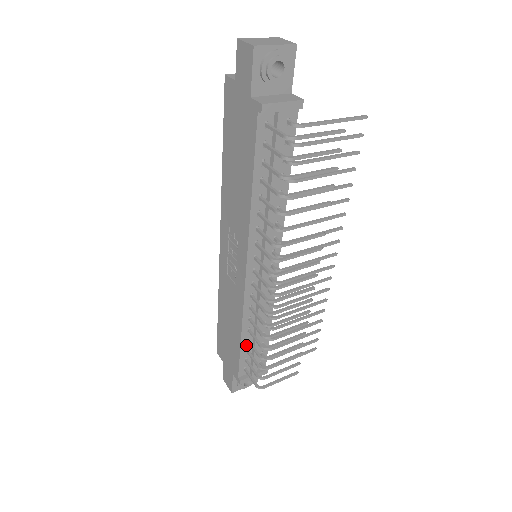
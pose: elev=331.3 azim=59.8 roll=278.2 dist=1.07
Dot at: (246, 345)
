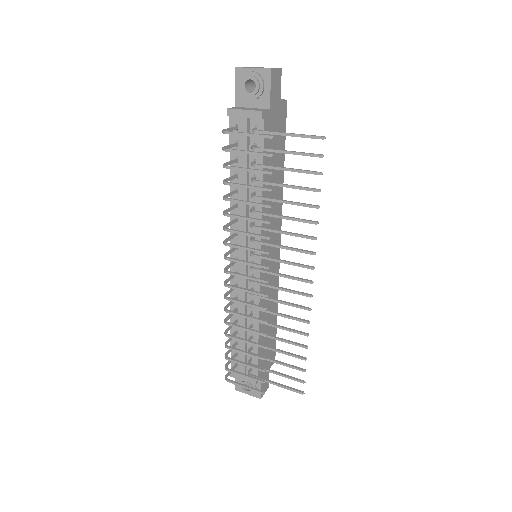
Dot at: occluded
